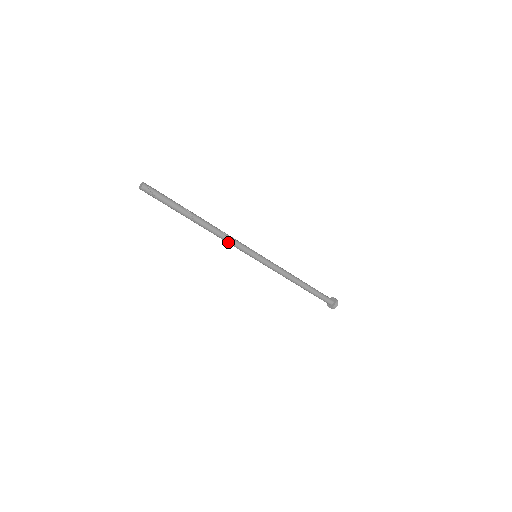
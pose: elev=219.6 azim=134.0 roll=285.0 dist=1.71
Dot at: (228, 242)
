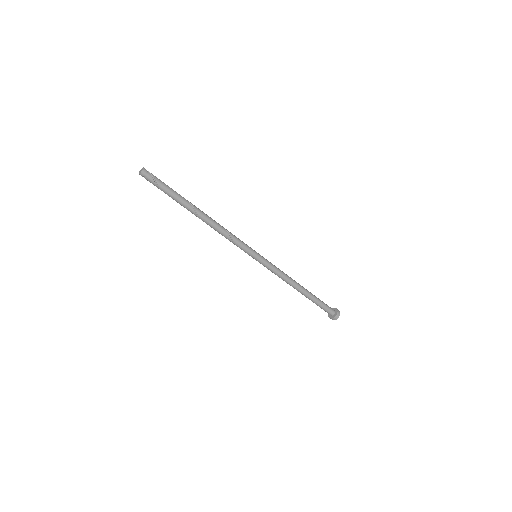
Dot at: (229, 237)
